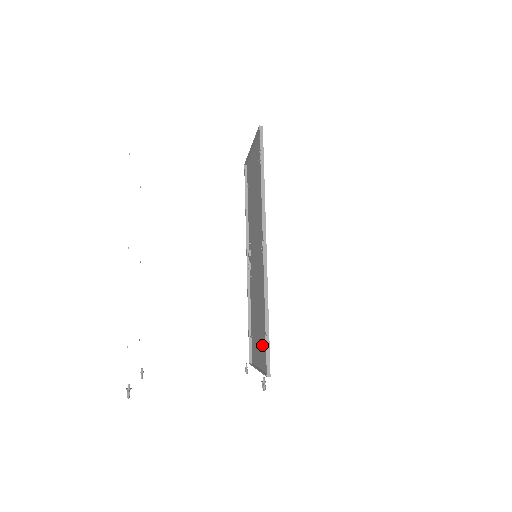
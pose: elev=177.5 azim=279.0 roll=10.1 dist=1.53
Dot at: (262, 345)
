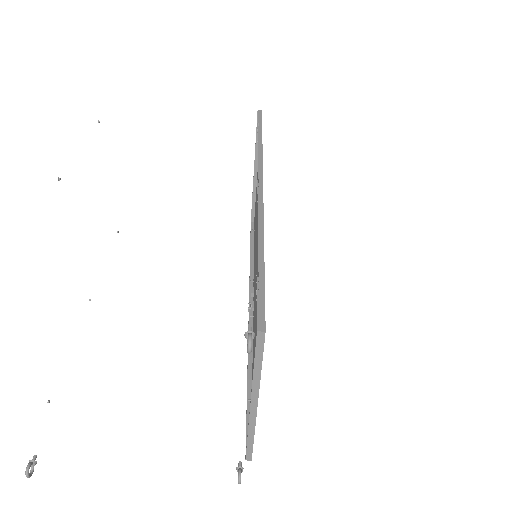
Dot at: occluded
